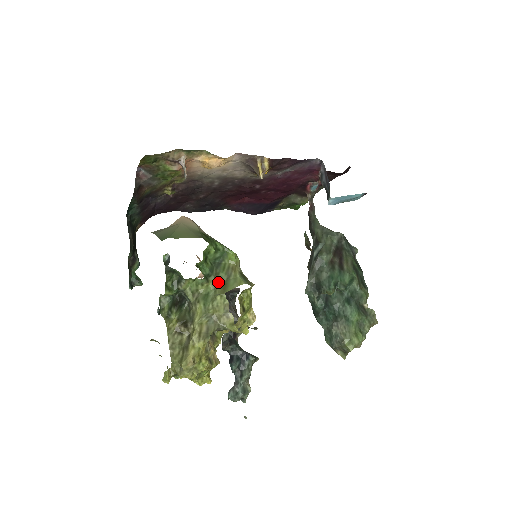
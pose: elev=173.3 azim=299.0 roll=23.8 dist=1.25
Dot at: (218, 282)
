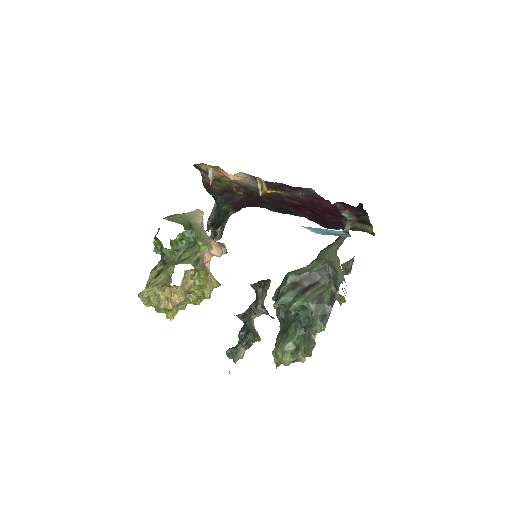
Dot at: (182, 257)
